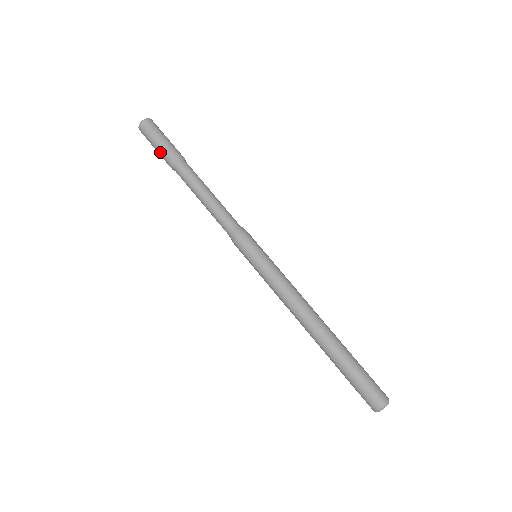
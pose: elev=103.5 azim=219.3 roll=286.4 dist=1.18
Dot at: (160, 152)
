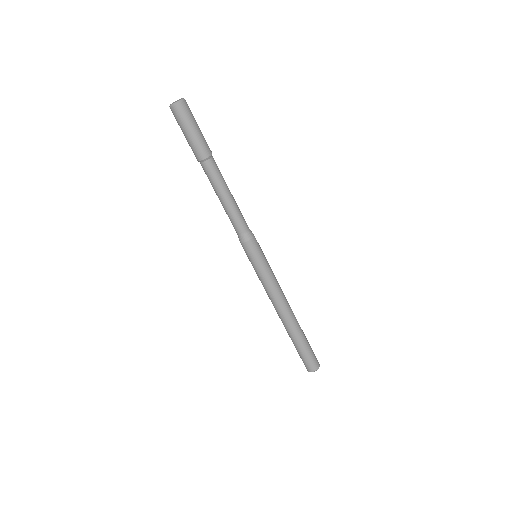
Dot at: (191, 142)
